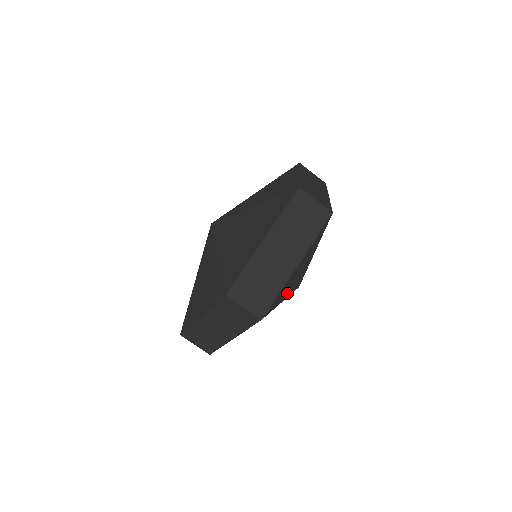
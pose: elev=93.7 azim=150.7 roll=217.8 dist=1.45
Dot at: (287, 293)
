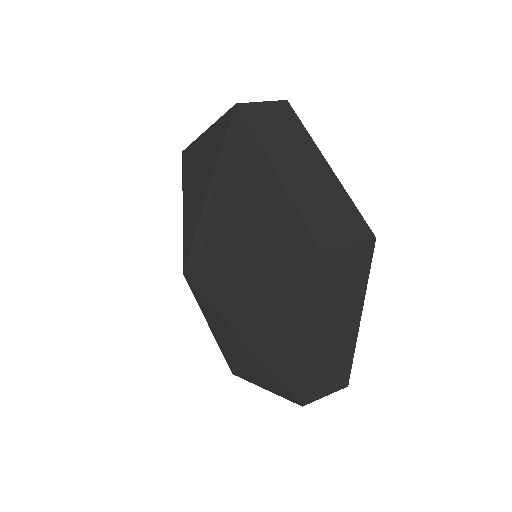
Dot at: occluded
